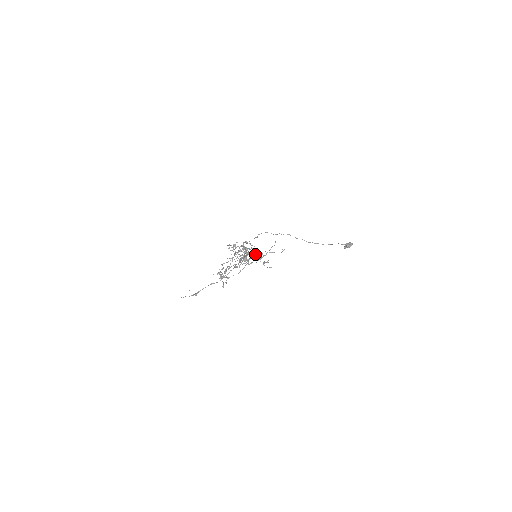
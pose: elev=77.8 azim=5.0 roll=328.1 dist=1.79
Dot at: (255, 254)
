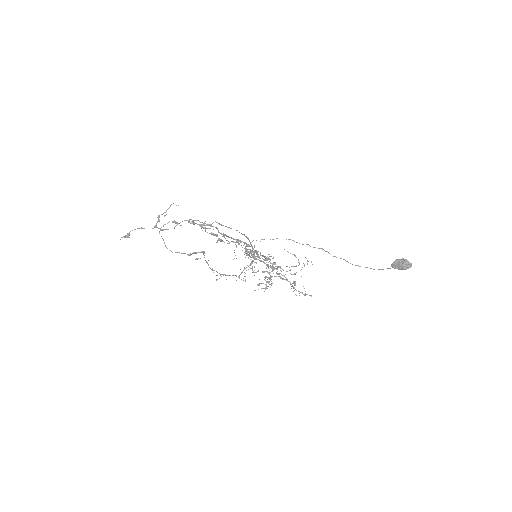
Dot at: (250, 249)
